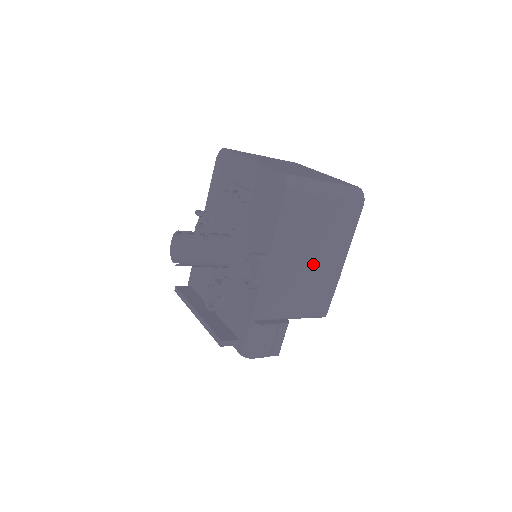
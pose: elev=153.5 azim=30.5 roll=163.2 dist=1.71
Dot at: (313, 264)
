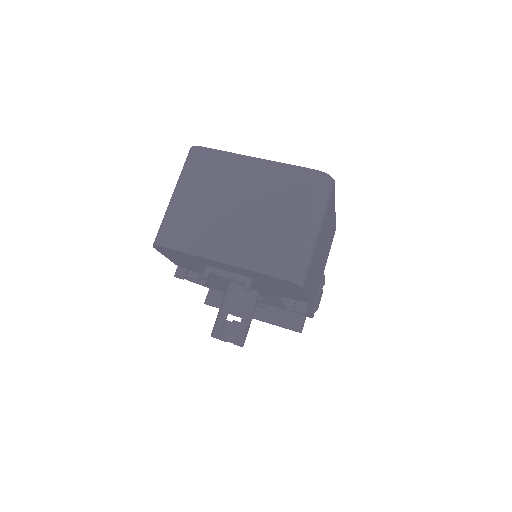
Dot at: (324, 249)
